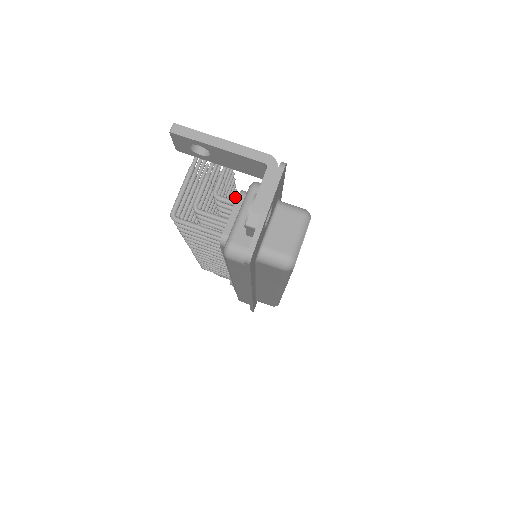
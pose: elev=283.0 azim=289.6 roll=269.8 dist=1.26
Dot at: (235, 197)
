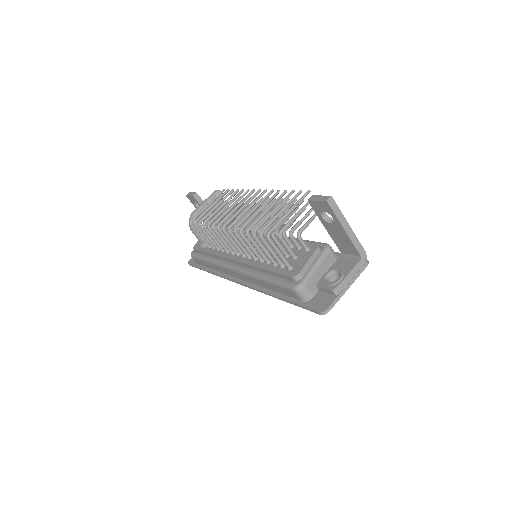
Dot at: occluded
